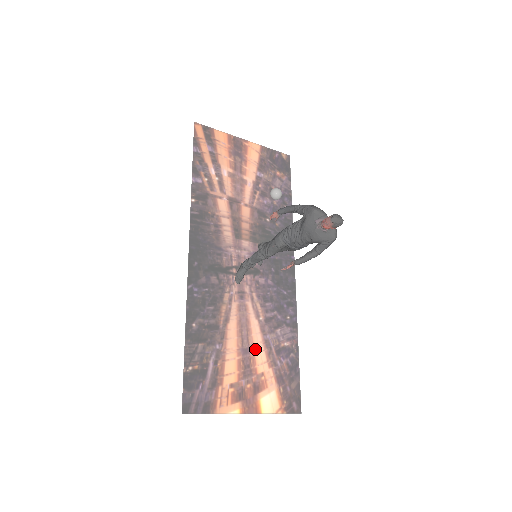
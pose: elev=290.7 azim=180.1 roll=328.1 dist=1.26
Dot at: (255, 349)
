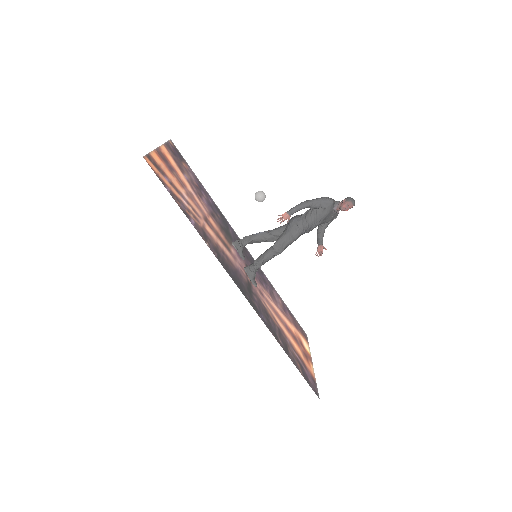
Dot at: (286, 322)
